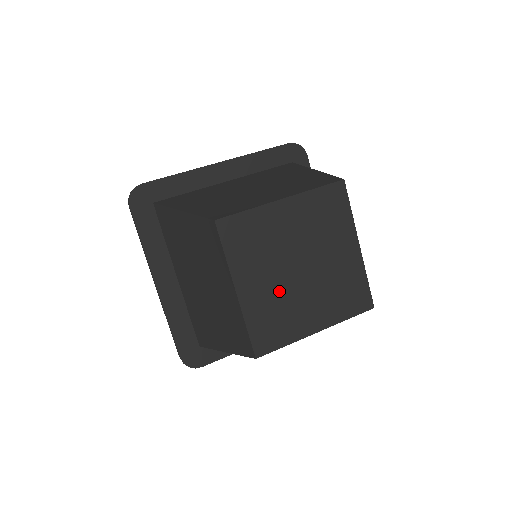
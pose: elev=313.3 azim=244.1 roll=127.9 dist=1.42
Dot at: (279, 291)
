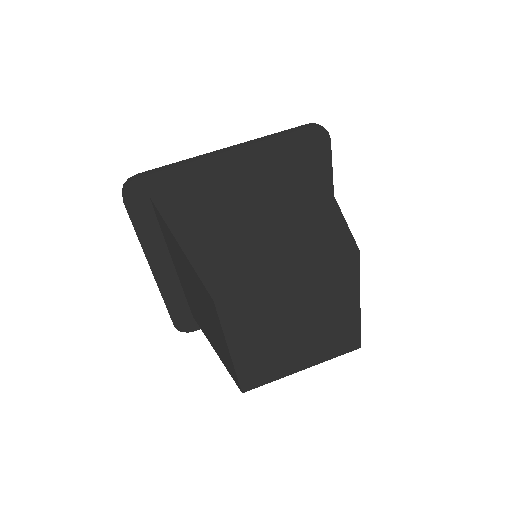
Dot at: (271, 346)
